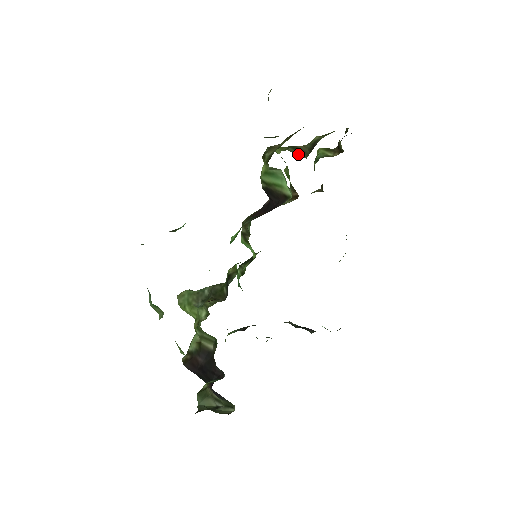
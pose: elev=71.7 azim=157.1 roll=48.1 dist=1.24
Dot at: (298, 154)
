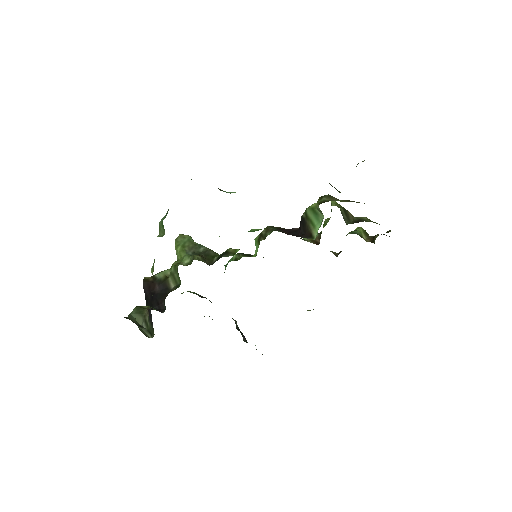
Dot at: (344, 217)
